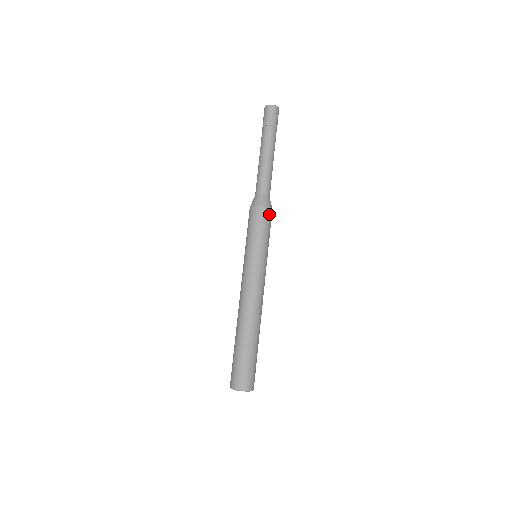
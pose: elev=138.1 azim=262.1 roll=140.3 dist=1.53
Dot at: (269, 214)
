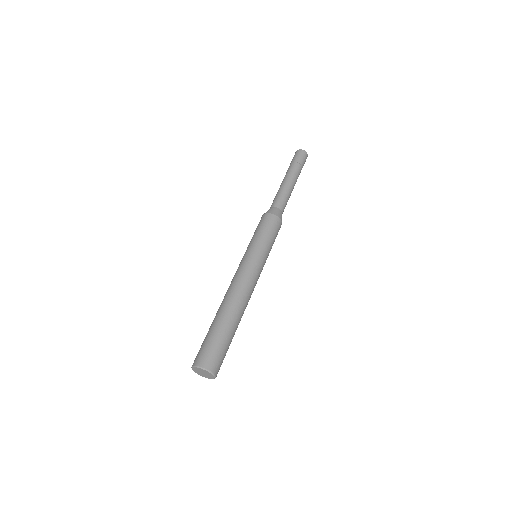
Dot at: (273, 219)
